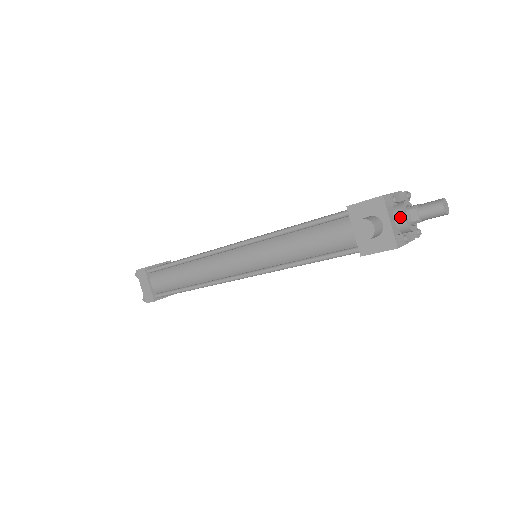
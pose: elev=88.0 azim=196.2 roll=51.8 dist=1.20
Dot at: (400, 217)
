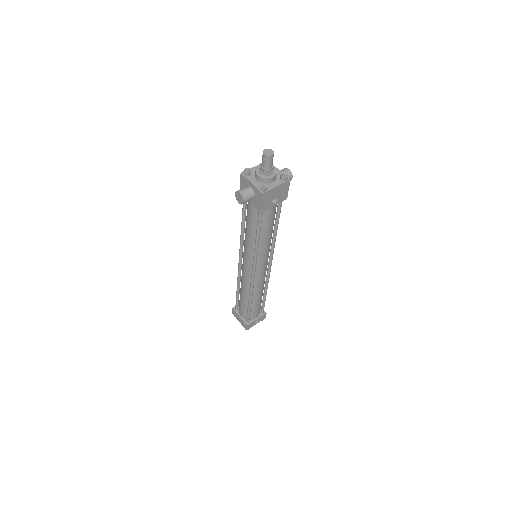
Dot at: (257, 176)
